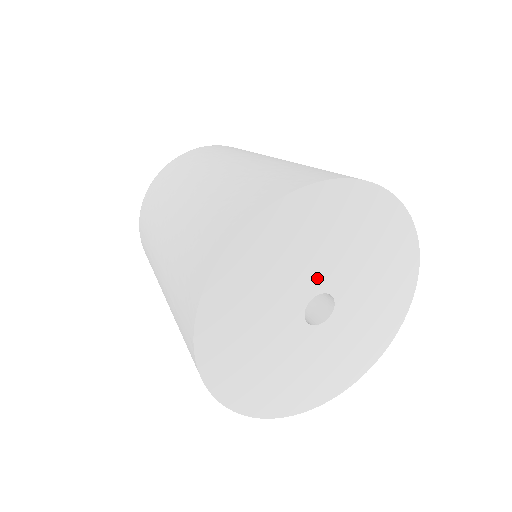
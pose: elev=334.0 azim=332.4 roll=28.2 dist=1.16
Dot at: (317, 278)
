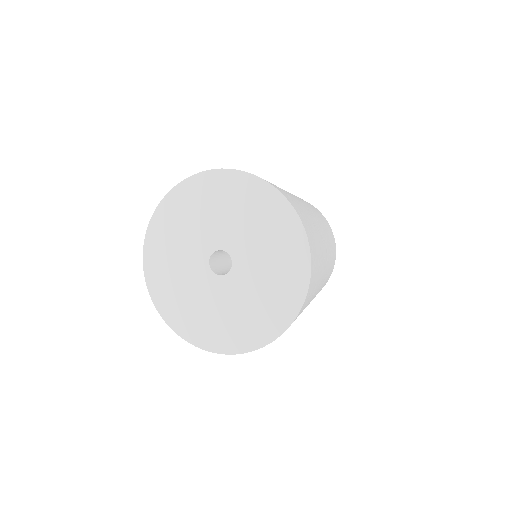
Dot at: (219, 237)
